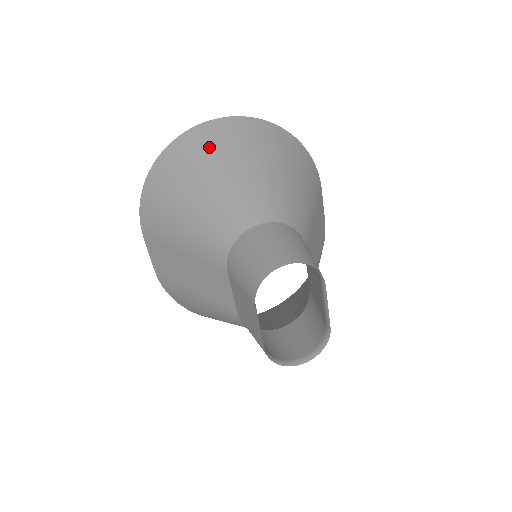
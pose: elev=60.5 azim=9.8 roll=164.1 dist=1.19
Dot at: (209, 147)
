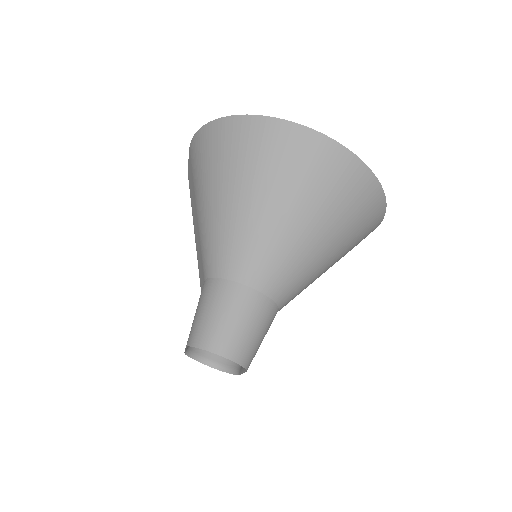
Dot at: (278, 163)
